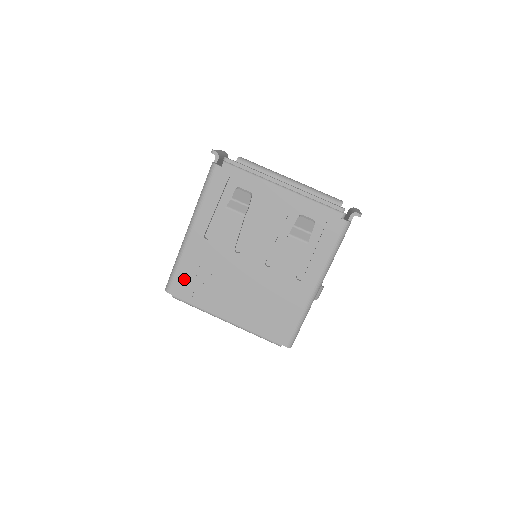
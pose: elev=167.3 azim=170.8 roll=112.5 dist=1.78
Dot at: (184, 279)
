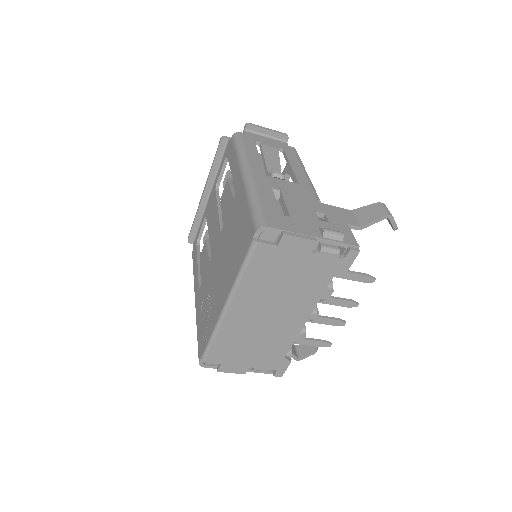
Dot at: (201, 333)
